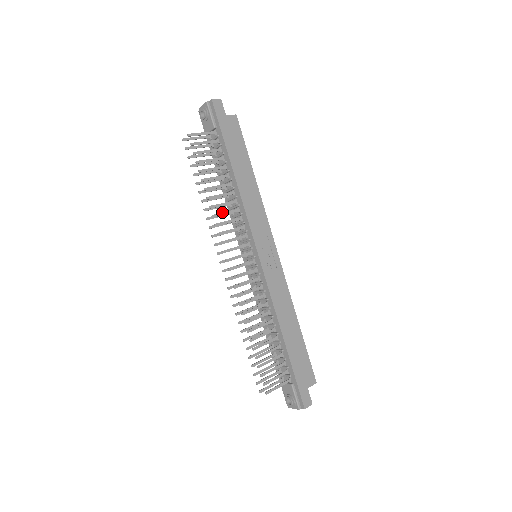
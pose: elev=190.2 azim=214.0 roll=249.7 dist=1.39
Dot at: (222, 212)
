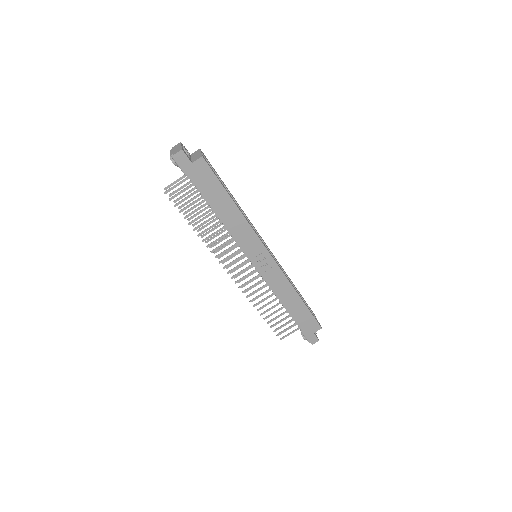
Dot at: occluded
